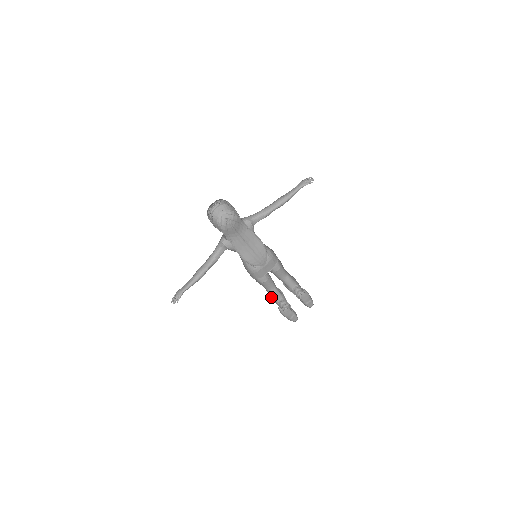
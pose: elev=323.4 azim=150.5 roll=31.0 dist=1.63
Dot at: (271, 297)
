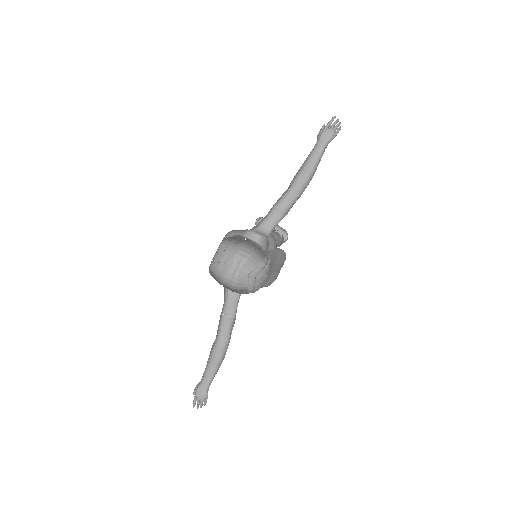
Dot at: occluded
